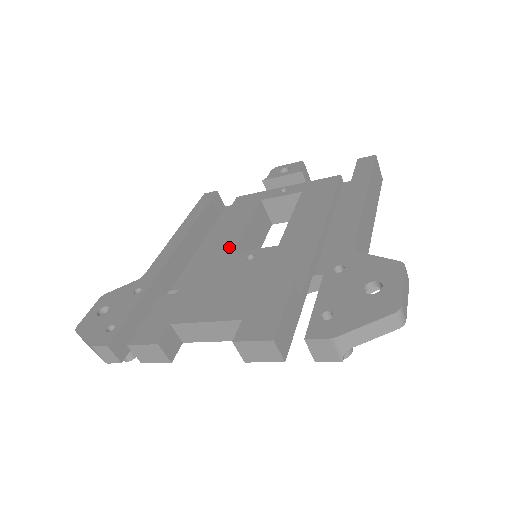
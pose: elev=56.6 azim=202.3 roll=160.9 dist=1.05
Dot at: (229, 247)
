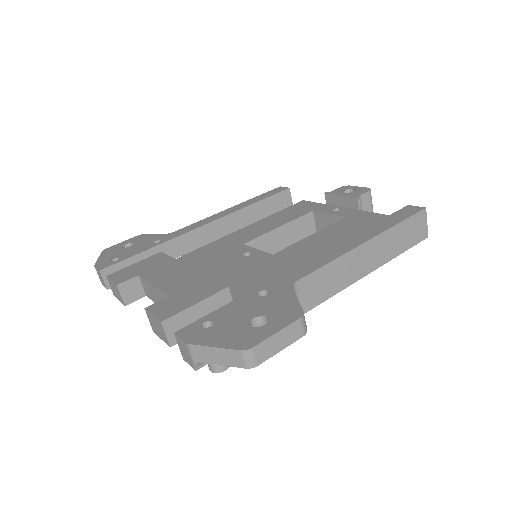
Dot at: (246, 239)
